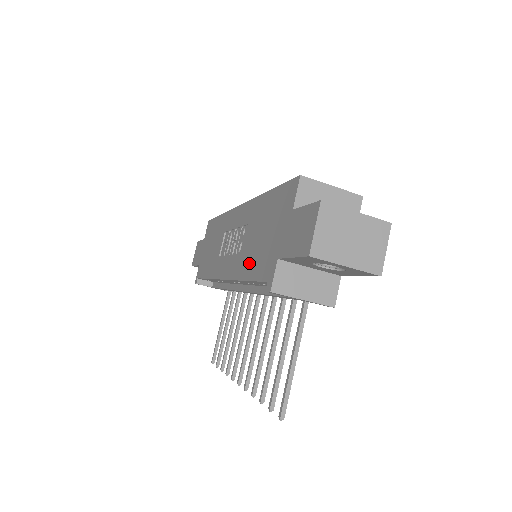
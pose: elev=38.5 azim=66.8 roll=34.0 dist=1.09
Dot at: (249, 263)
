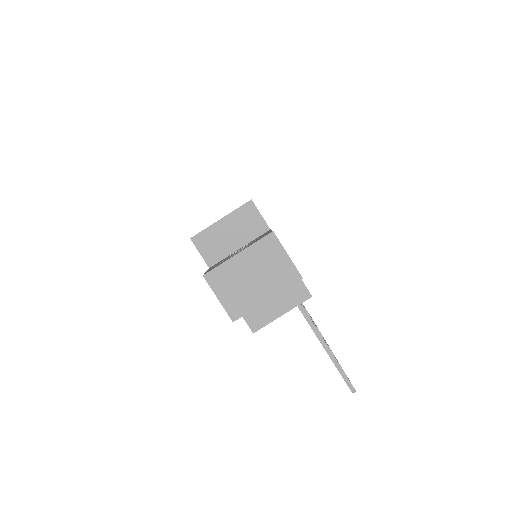
Dot at: occluded
